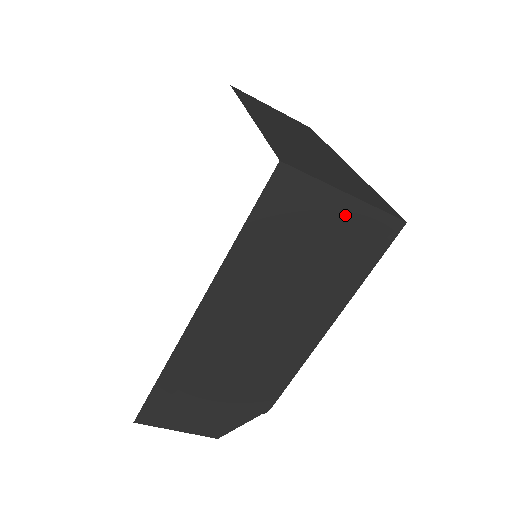
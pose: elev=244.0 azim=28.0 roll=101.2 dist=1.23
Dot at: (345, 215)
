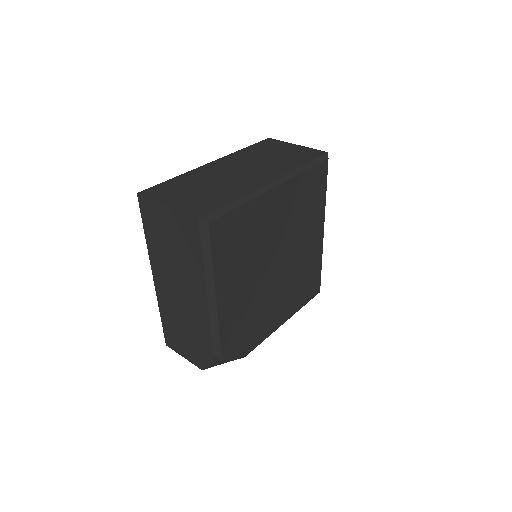
Dot at: (172, 218)
